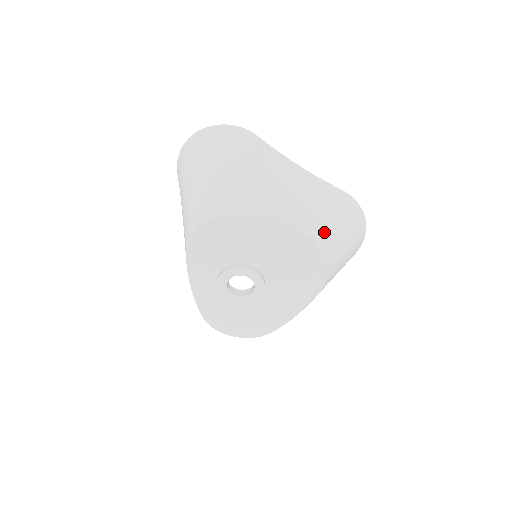
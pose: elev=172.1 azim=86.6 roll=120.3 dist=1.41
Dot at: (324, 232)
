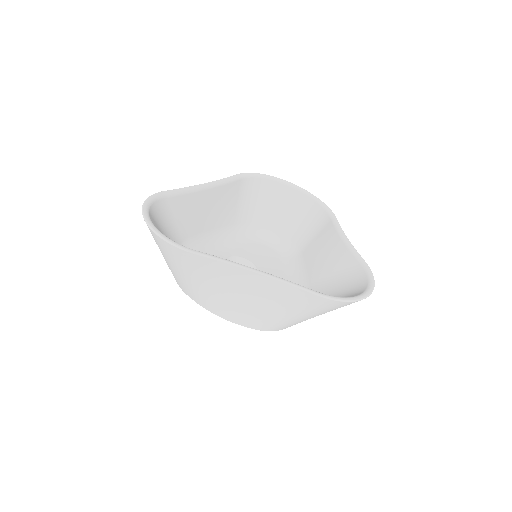
Dot at: (275, 324)
